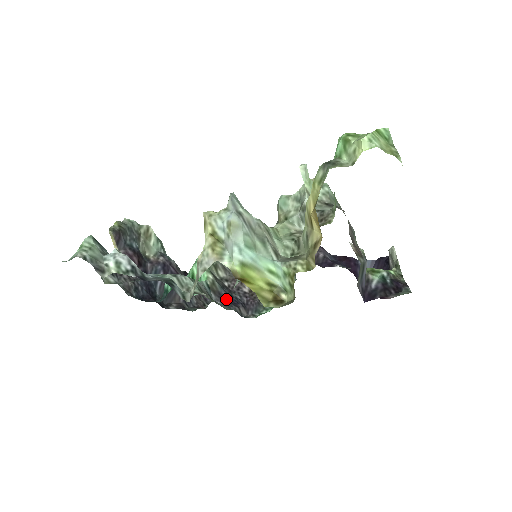
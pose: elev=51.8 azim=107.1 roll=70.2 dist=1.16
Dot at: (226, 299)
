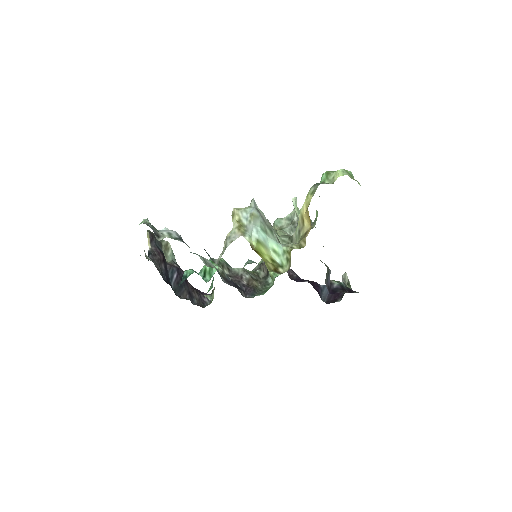
Dot at: (232, 283)
